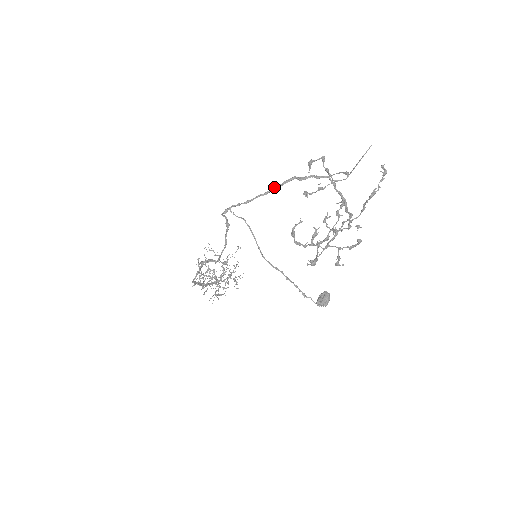
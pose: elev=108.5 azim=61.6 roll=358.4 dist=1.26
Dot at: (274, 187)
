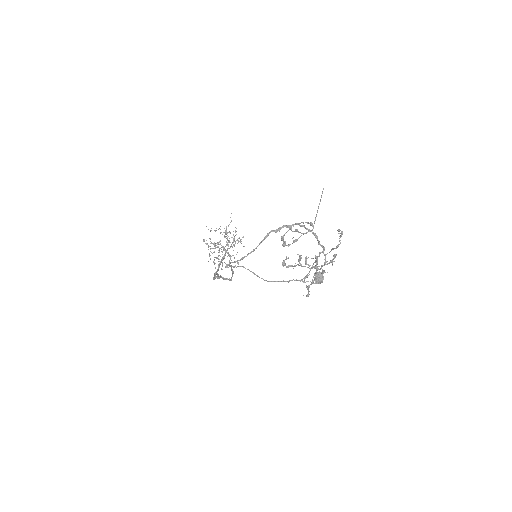
Dot at: occluded
